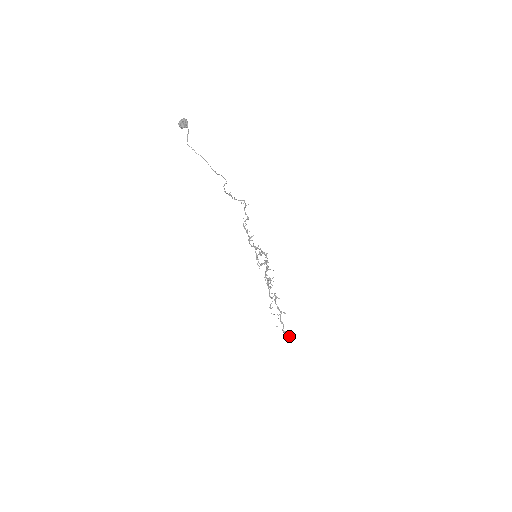
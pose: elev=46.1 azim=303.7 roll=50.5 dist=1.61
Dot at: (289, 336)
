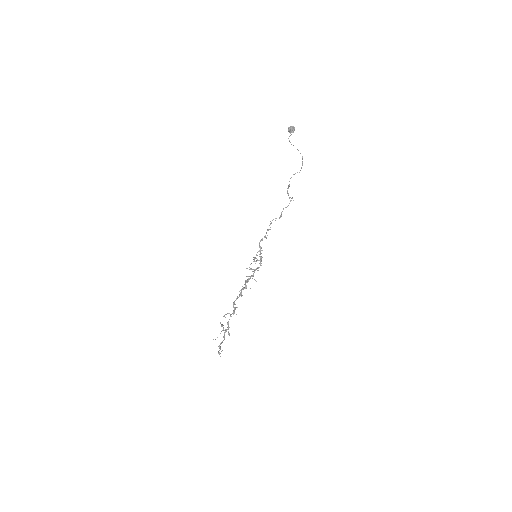
Dot at: occluded
